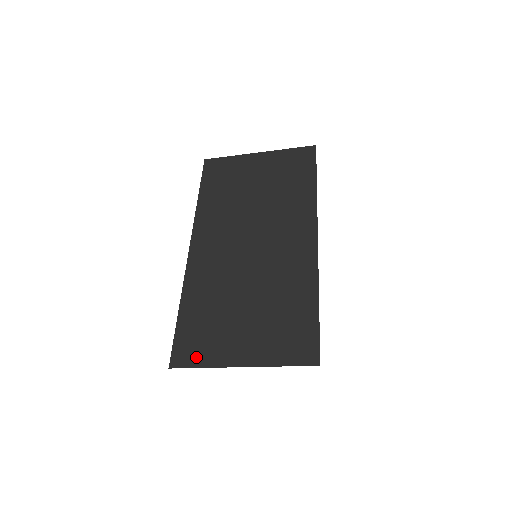
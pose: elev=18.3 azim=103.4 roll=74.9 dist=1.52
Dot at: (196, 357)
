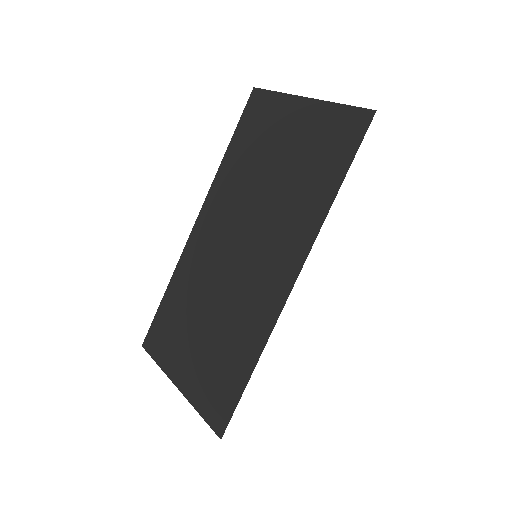
Dot at: (157, 350)
